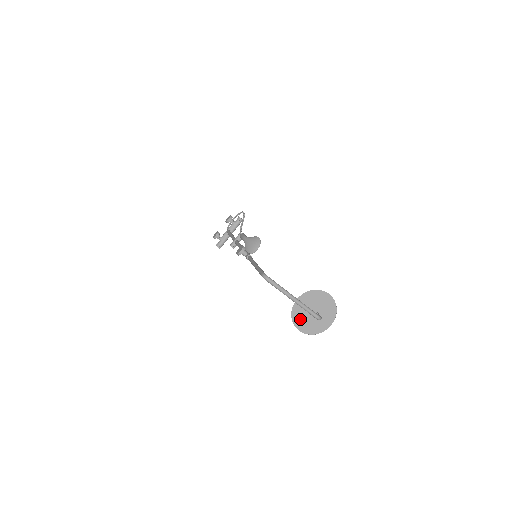
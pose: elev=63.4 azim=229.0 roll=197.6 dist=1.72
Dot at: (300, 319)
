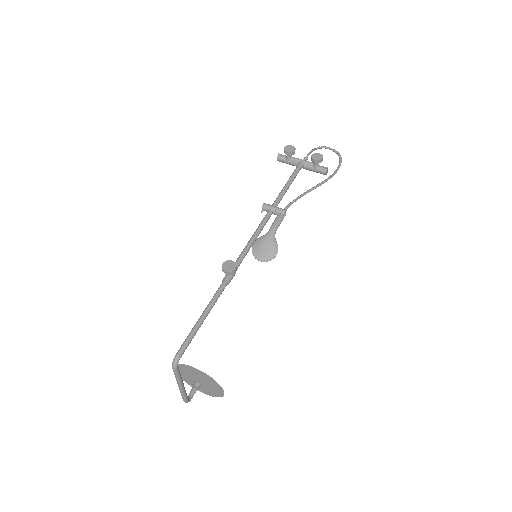
Dot at: (184, 370)
